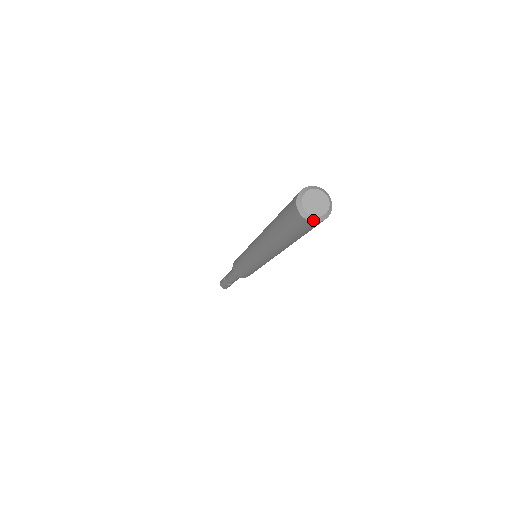
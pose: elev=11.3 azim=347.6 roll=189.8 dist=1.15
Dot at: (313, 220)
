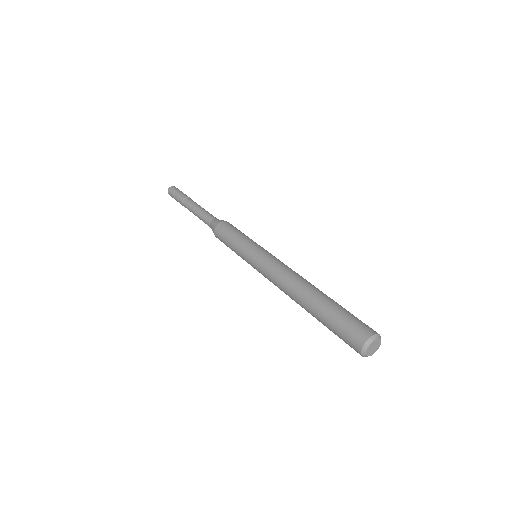
Dot at: (370, 355)
